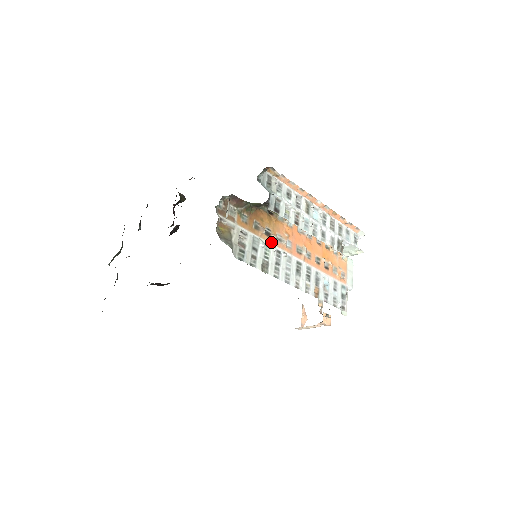
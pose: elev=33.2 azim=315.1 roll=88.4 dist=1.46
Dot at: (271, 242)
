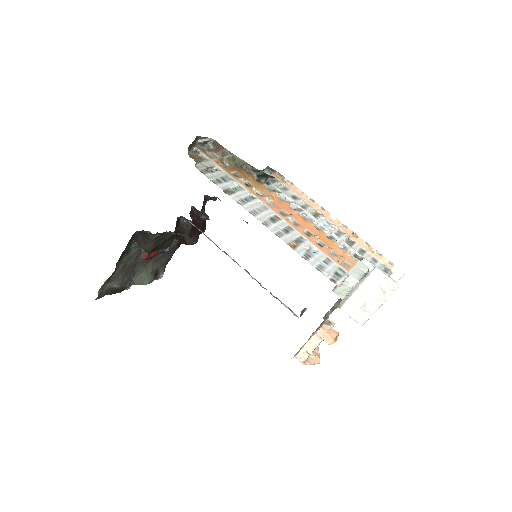
Dot at: (247, 189)
